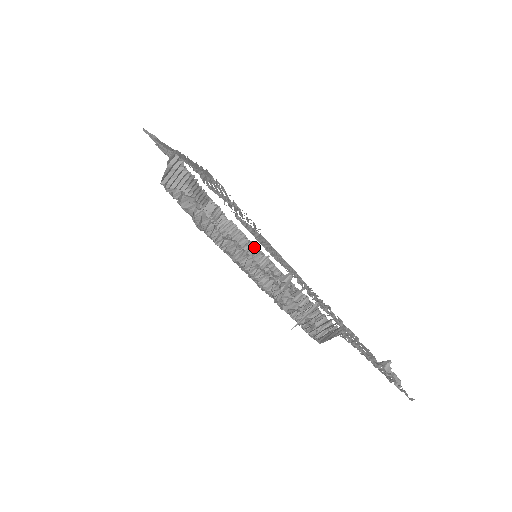
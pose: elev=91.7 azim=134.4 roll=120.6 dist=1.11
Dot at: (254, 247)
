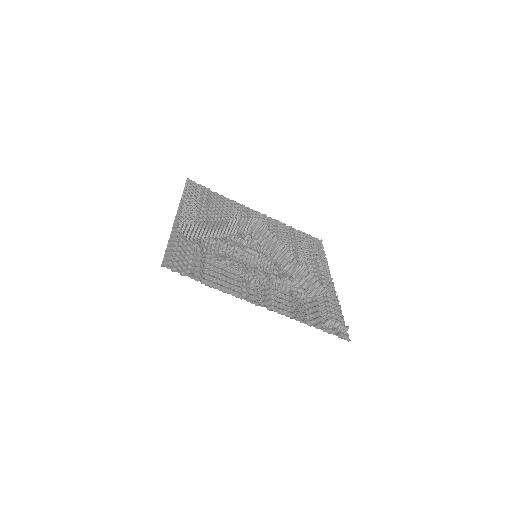
Dot at: (273, 237)
